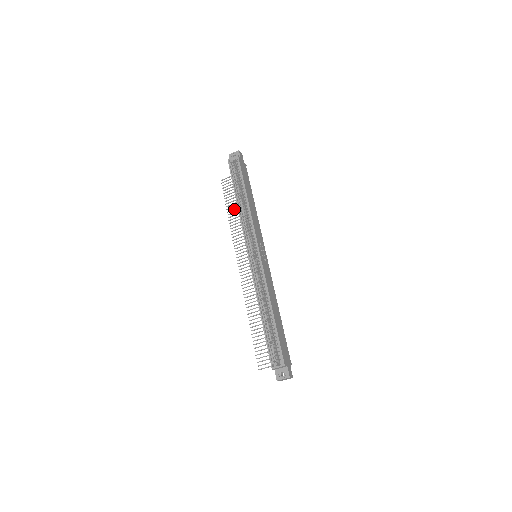
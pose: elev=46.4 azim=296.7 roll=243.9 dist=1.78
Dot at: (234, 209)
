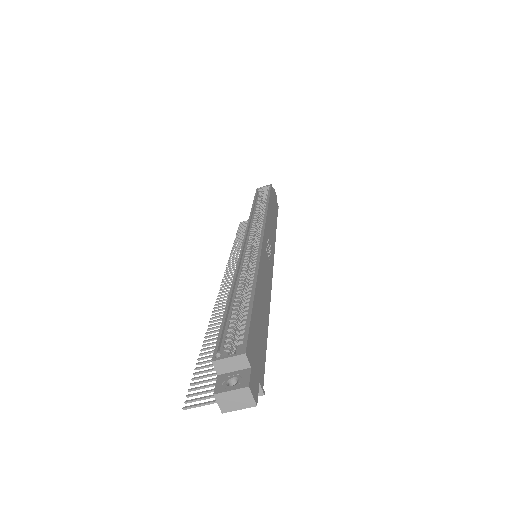
Dot at: occluded
